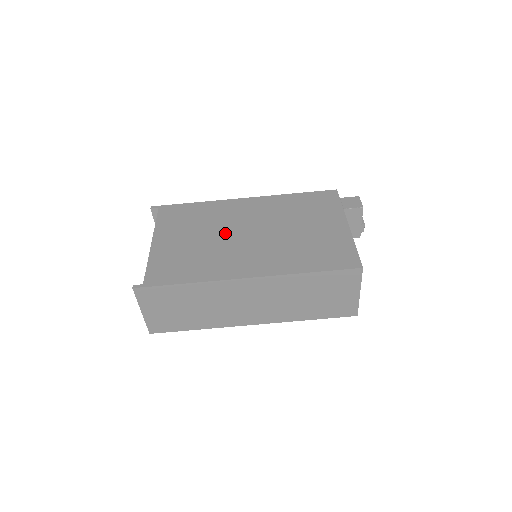
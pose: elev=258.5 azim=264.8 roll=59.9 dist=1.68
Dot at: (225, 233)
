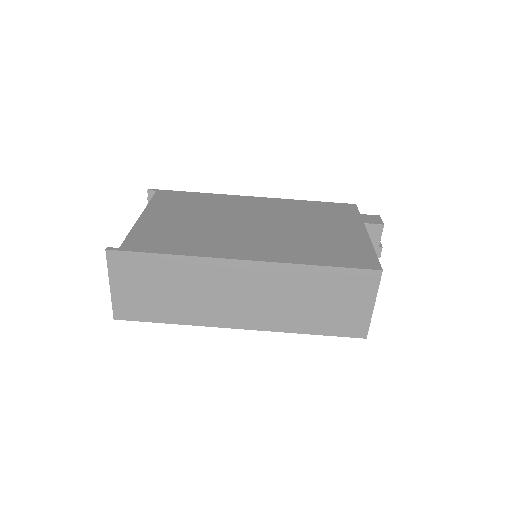
Dot at: (226, 220)
